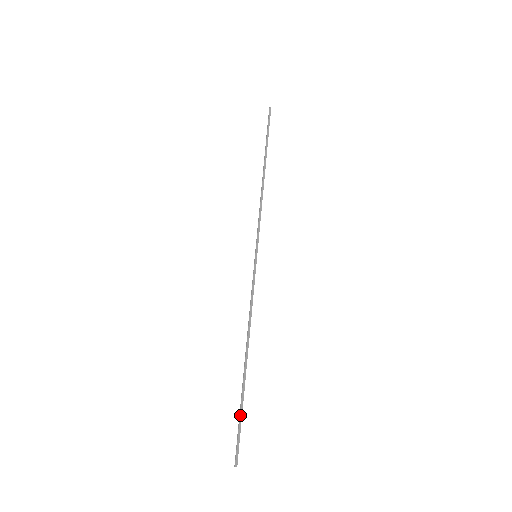
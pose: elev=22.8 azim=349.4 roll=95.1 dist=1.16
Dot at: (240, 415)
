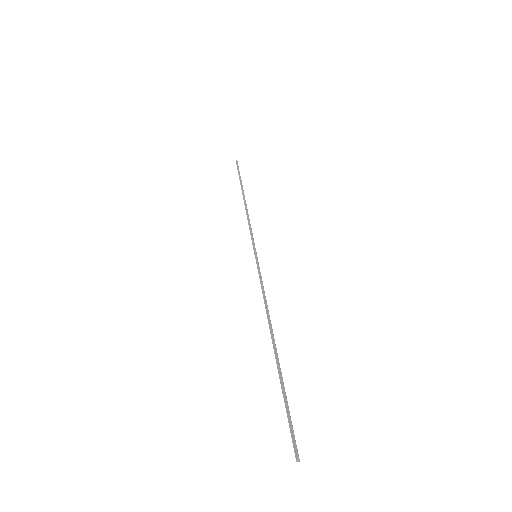
Dot at: (284, 399)
